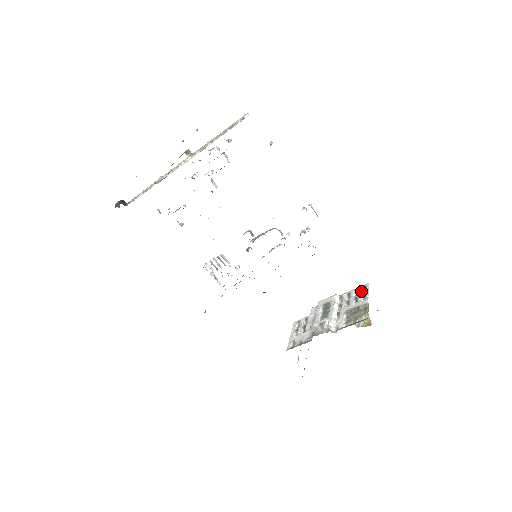
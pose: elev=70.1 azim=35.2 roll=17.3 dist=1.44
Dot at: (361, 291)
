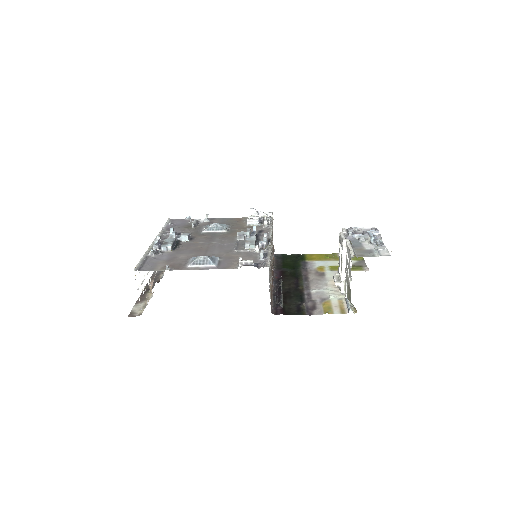
Dot at: (349, 262)
